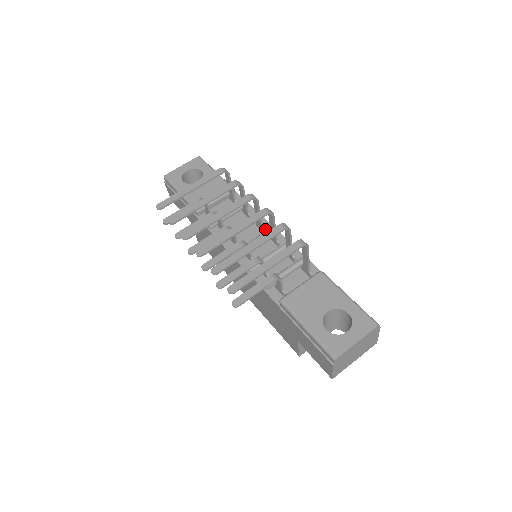
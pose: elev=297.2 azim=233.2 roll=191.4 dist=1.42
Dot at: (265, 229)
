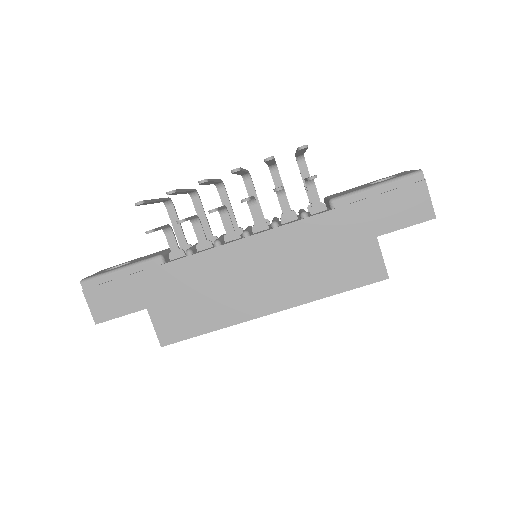
Dot at: occluded
